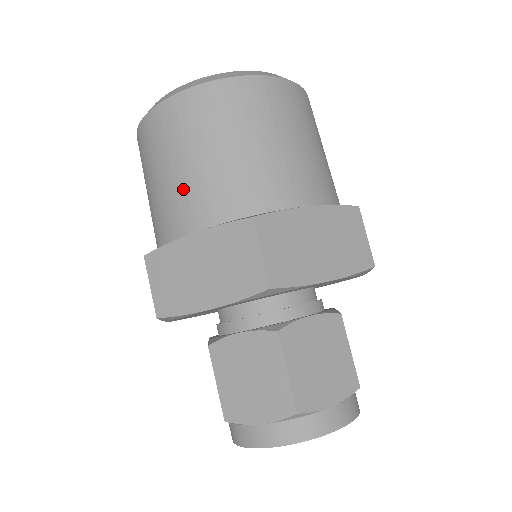
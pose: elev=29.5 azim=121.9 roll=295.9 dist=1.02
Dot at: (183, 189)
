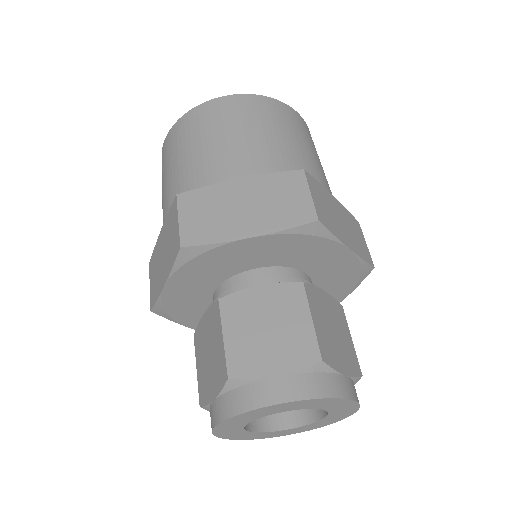
Dot at: (230, 151)
